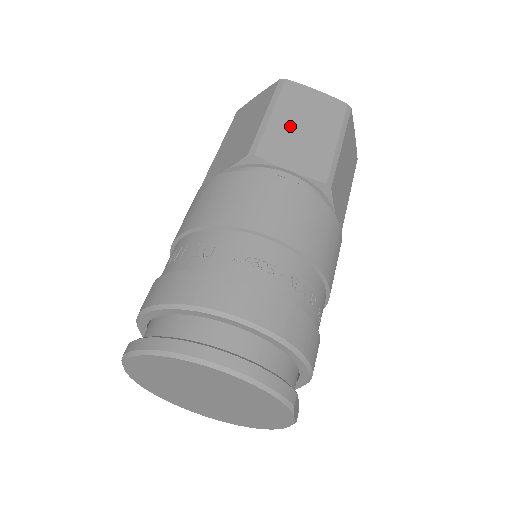
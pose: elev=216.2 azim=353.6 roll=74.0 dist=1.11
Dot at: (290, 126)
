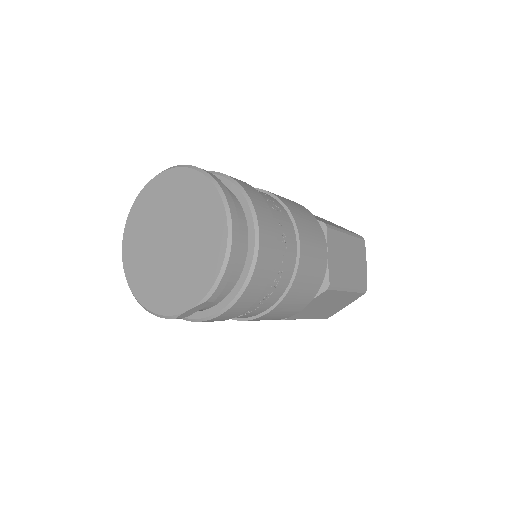
Dot at: (347, 249)
